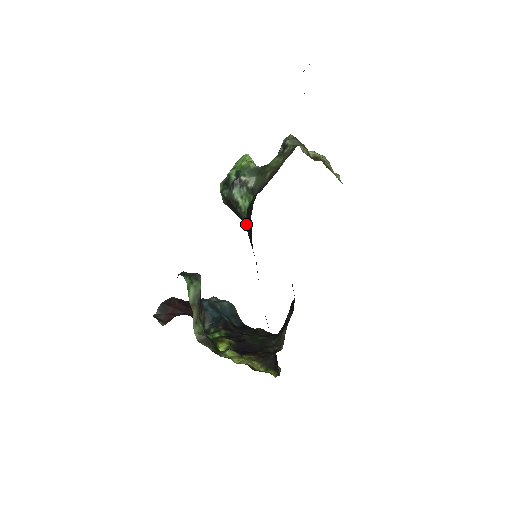
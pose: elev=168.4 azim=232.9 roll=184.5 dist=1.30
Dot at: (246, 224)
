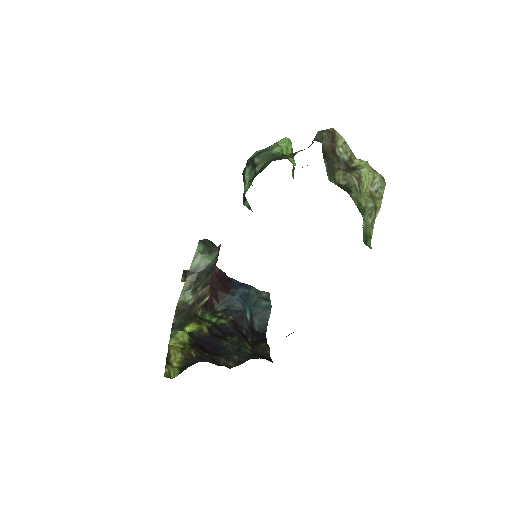
Dot at: occluded
